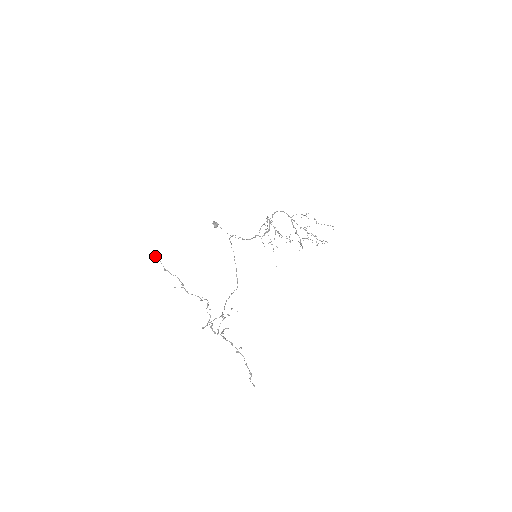
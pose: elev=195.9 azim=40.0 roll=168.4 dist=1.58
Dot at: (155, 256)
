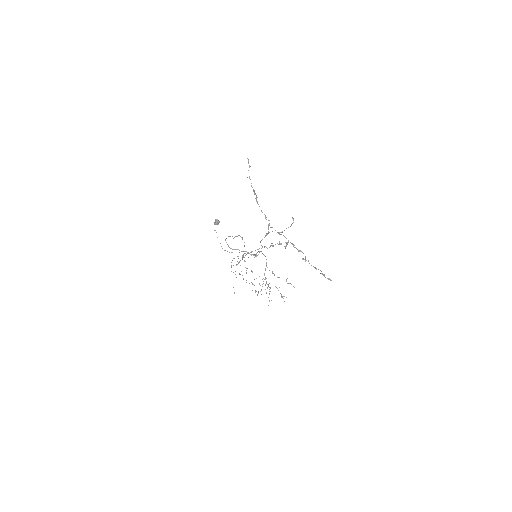
Dot at: occluded
